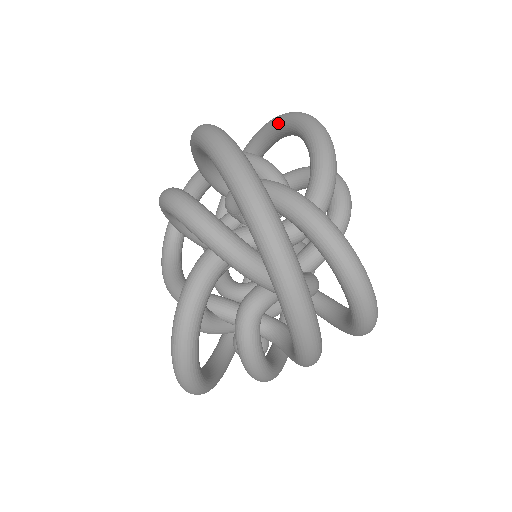
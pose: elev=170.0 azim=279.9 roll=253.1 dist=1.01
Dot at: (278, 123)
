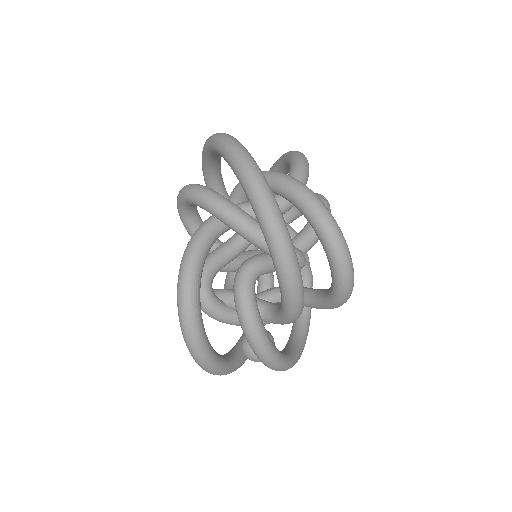
Dot at: (271, 169)
